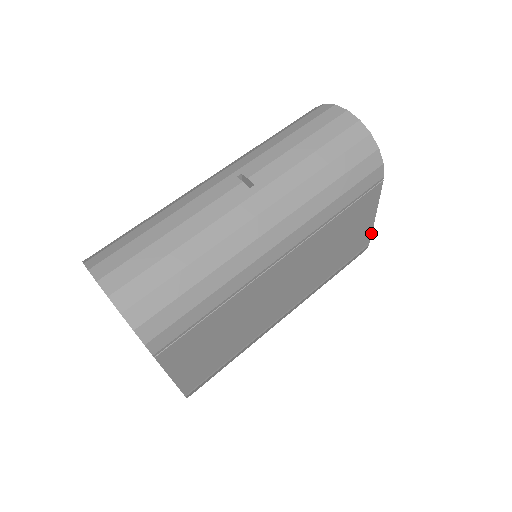
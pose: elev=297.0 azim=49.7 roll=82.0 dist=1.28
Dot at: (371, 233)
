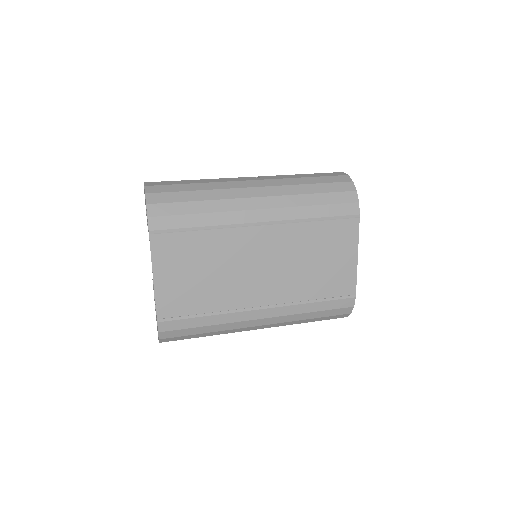
Dot at: (356, 280)
